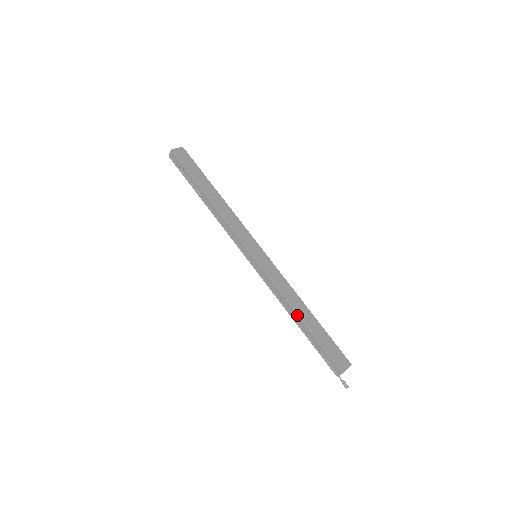
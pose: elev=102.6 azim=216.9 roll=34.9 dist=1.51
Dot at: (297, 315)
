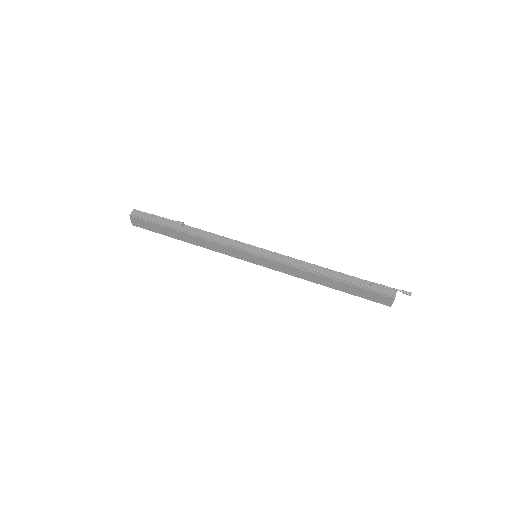
Dot at: (326, 269)
